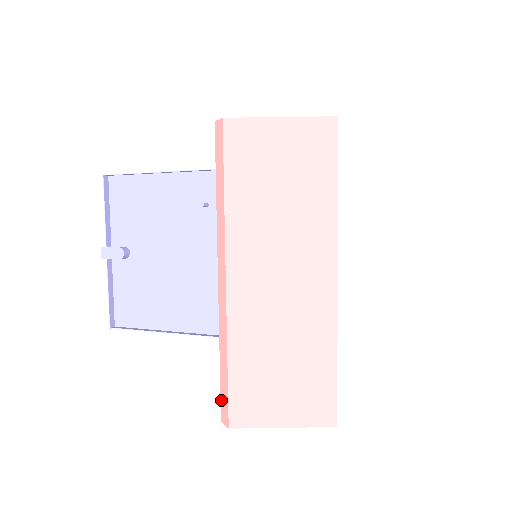
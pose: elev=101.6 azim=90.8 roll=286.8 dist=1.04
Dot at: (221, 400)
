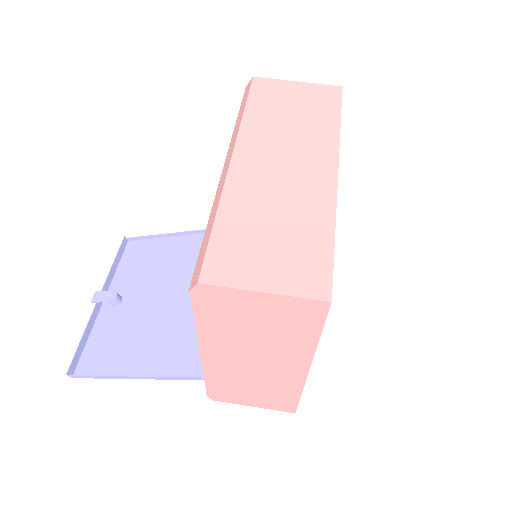
Dot at: (195, 267)
